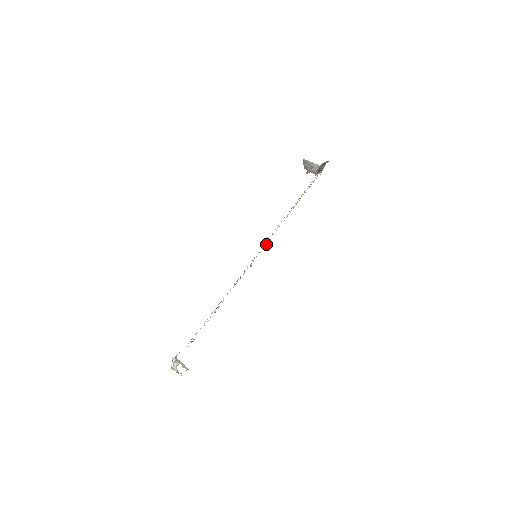
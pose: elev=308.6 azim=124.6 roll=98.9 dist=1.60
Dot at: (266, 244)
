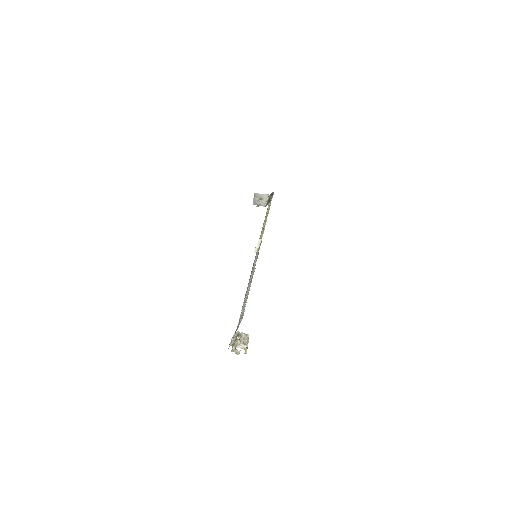
Dot at: (257, 249)
